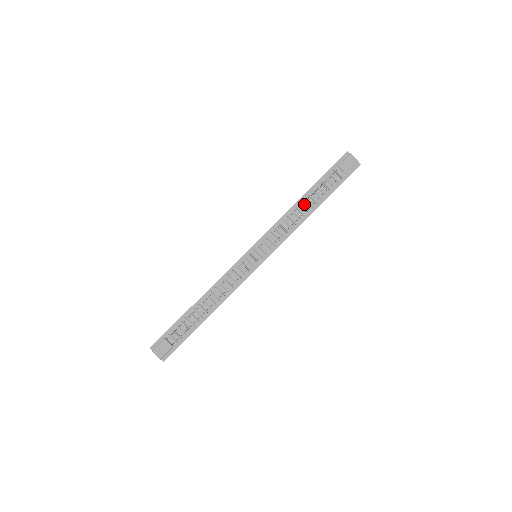
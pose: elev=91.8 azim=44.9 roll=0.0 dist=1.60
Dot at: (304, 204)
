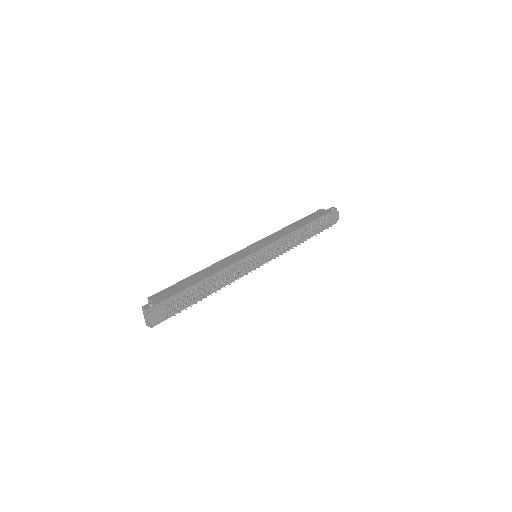
Dot at: (303, 232)
